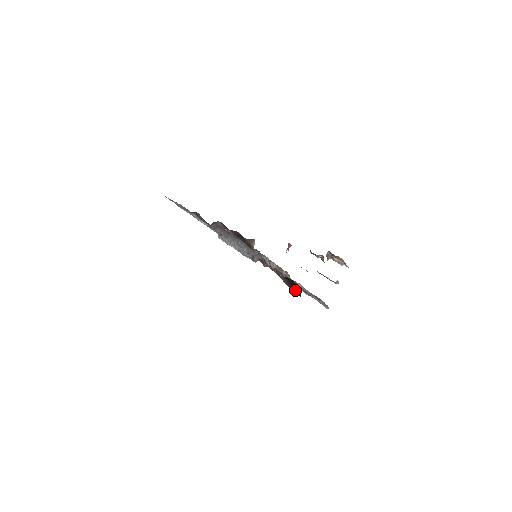
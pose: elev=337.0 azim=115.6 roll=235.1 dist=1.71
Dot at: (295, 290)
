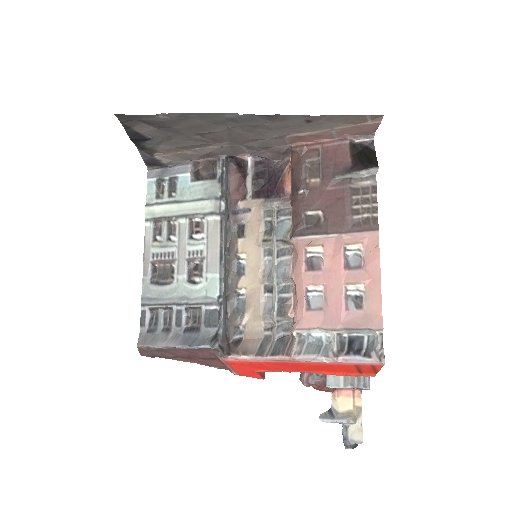
Dot at: (366, 163)
